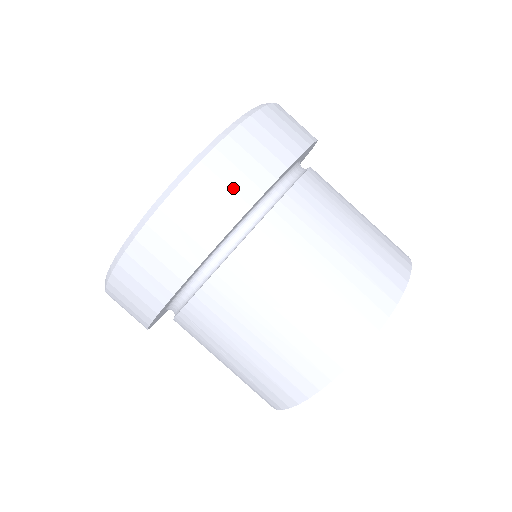
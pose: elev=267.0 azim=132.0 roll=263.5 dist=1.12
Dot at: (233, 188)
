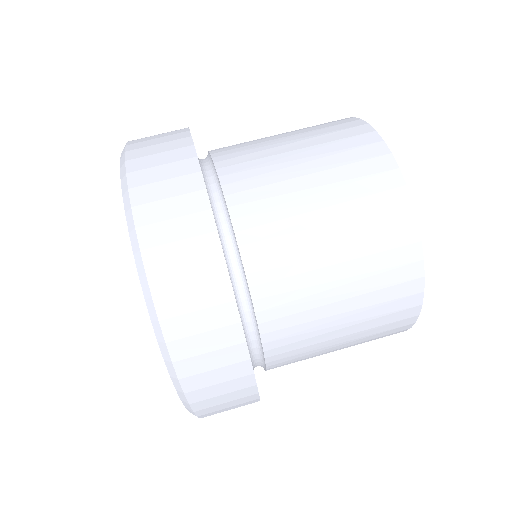
Dot at: (199, 283)
